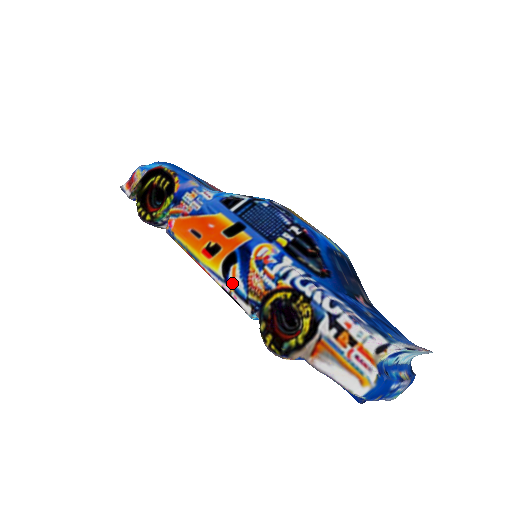
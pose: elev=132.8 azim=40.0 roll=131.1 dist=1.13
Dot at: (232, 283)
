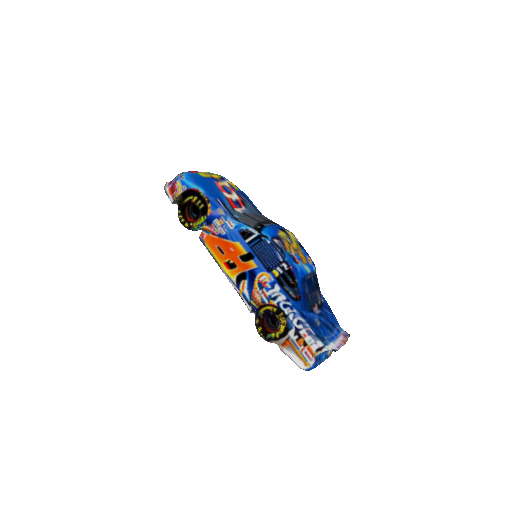
Dot at: (241, 290)
